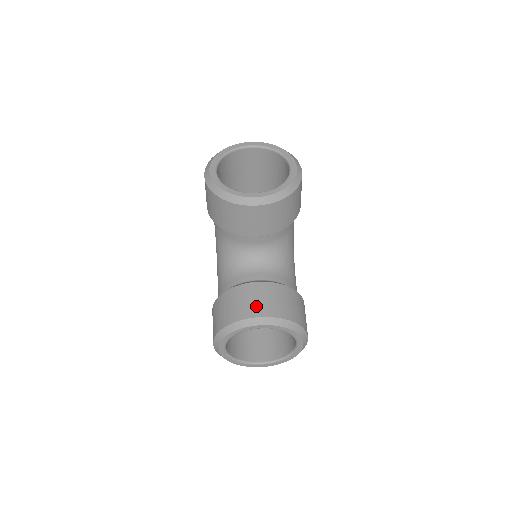
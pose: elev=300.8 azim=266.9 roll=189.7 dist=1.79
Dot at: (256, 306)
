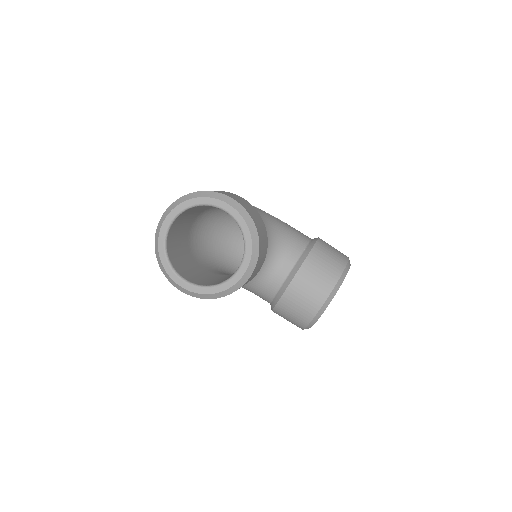
Dot at: (312, 299)
